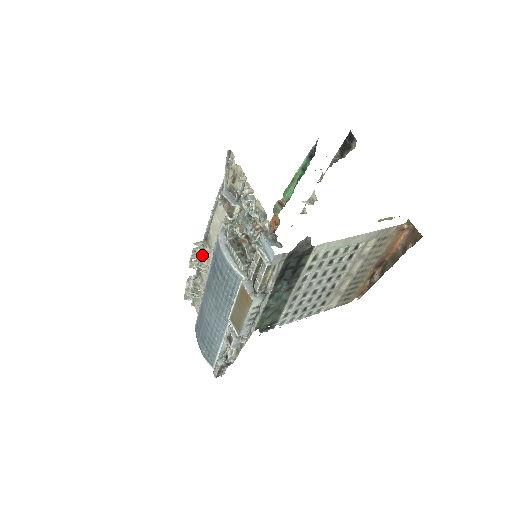
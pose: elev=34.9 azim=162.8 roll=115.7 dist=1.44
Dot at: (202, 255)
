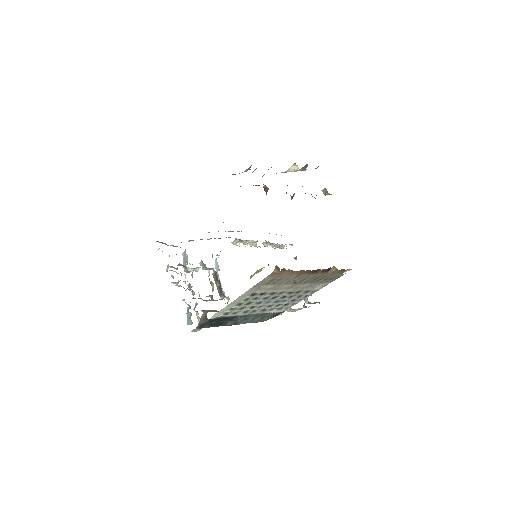
Dot at: (248, 240)
